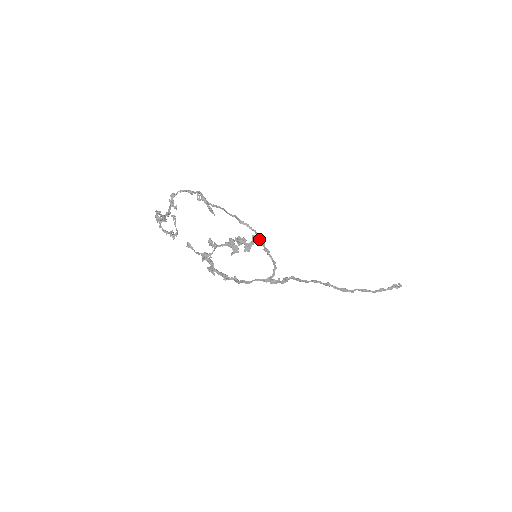
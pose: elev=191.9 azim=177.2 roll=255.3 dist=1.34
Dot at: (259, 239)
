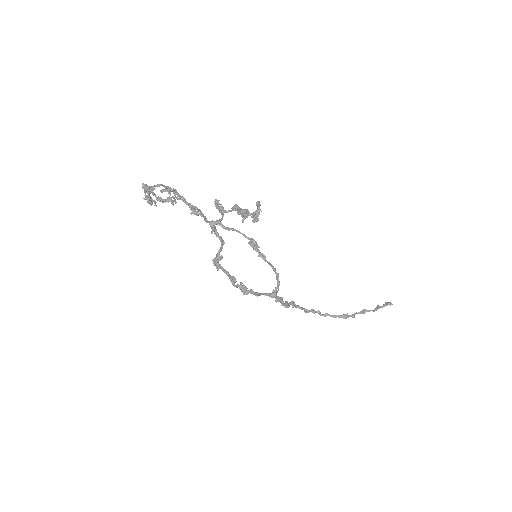
Dot at: (251, 241)
